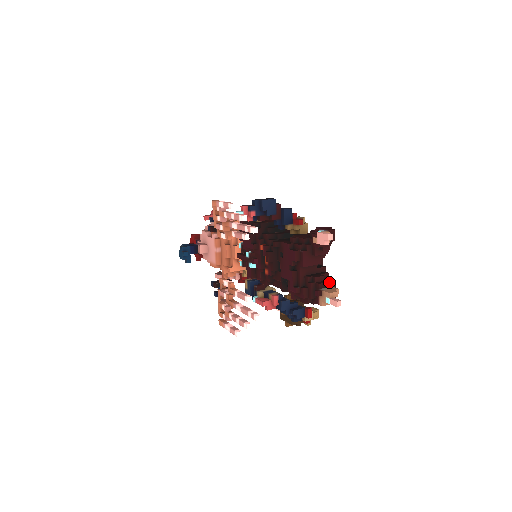
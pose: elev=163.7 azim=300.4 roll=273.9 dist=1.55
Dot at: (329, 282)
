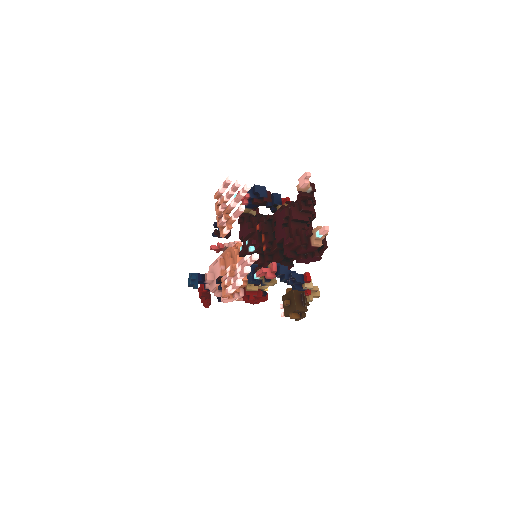
Dot at: occluded
